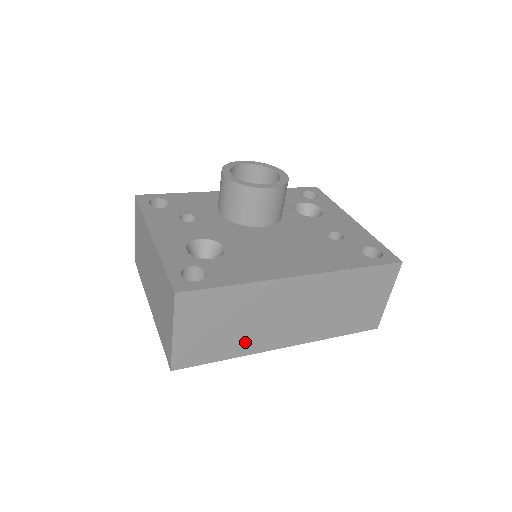
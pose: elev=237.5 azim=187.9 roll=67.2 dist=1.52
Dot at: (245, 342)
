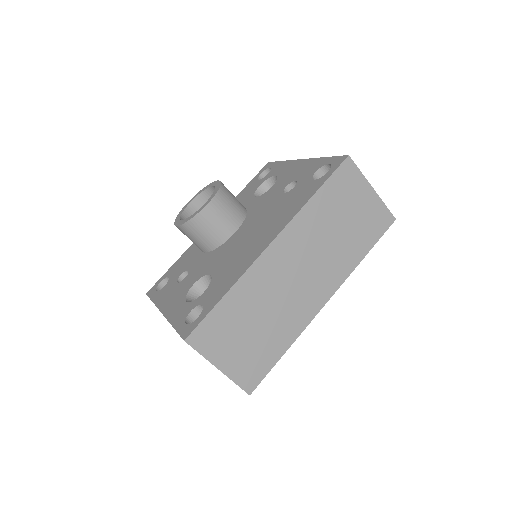
Dot at: (285, 327)
